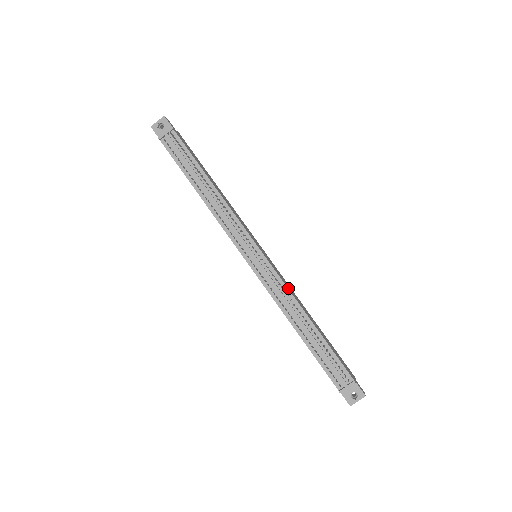
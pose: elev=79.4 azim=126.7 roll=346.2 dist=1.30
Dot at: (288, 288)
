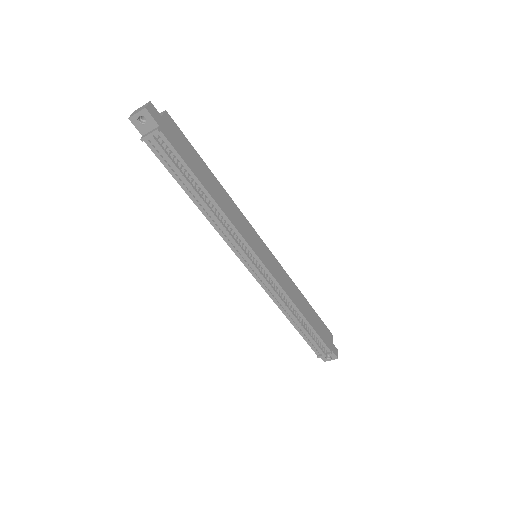
Dot at: (285, 290)
